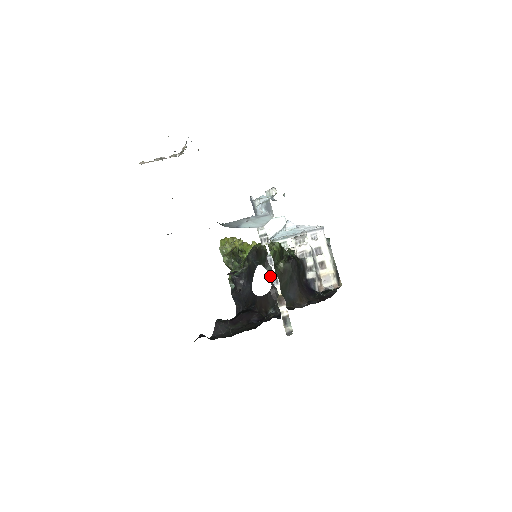
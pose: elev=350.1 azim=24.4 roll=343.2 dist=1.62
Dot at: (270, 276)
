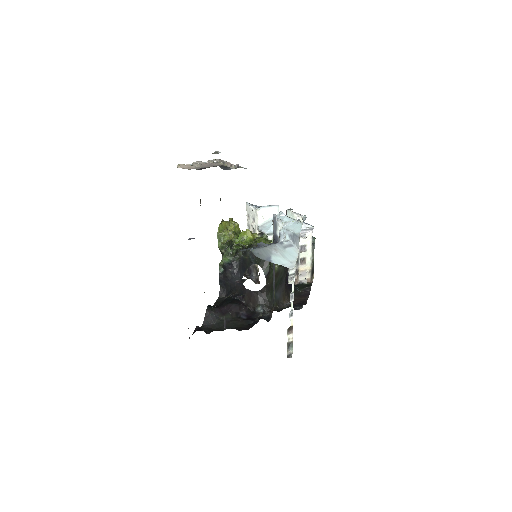
Dot at: (266, 278)
